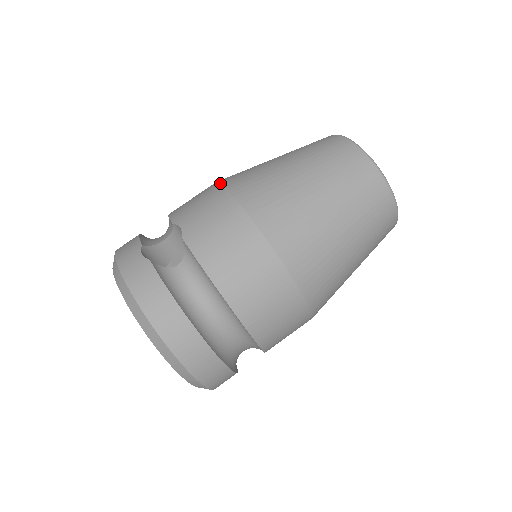
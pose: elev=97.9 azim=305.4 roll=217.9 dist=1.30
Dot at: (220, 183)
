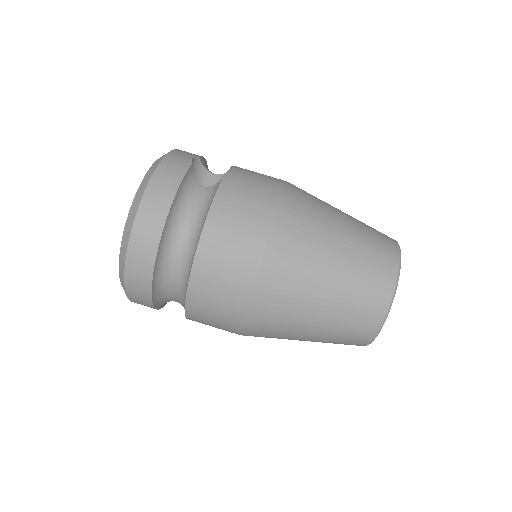
Dot at: occluded
